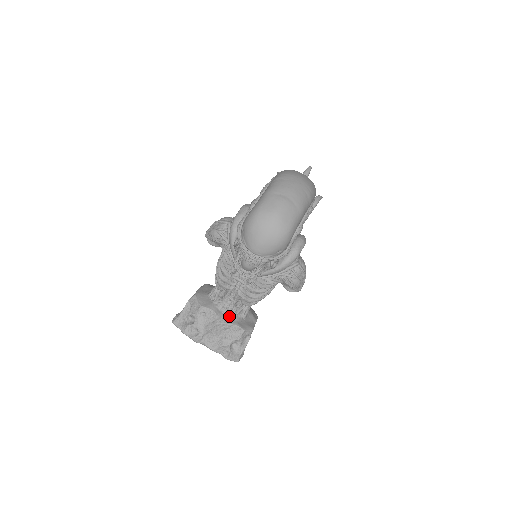
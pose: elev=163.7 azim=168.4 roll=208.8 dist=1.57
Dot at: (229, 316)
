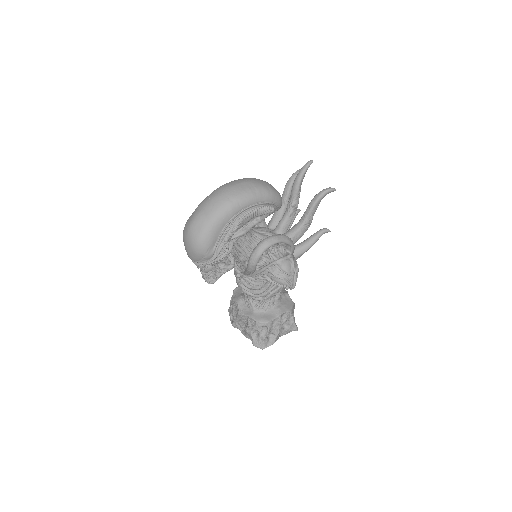
Dot at: (249, 308)
